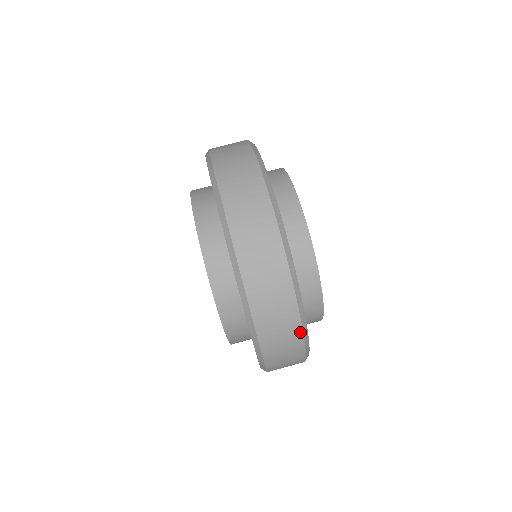
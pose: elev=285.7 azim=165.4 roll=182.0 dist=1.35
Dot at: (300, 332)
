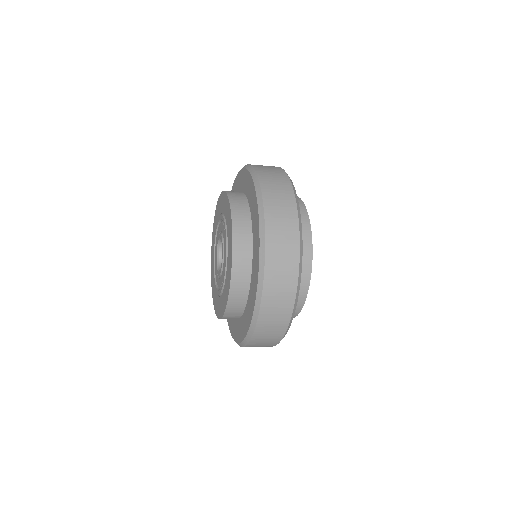
Dot at: (281, 337)
